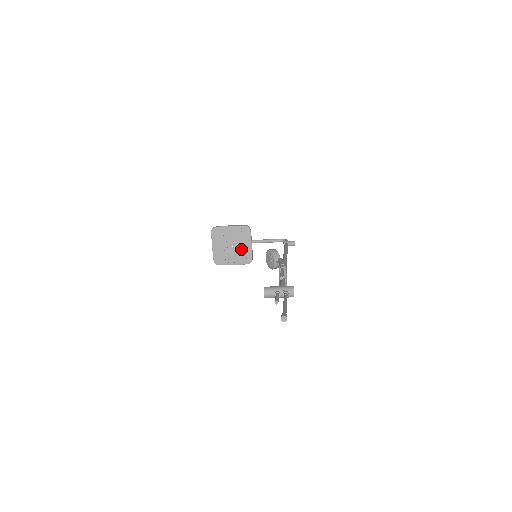
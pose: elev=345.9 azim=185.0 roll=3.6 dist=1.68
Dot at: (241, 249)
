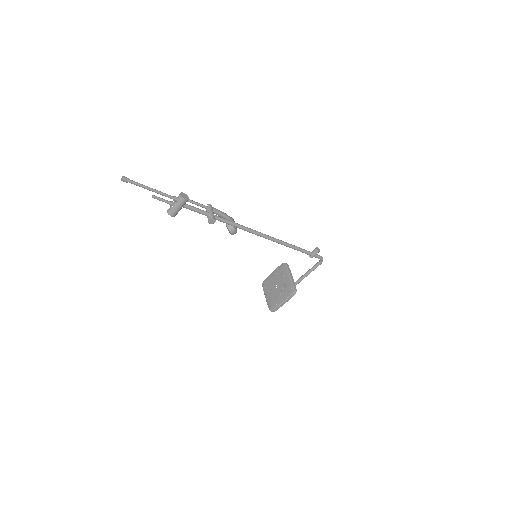
Dot at: (284, 285)
